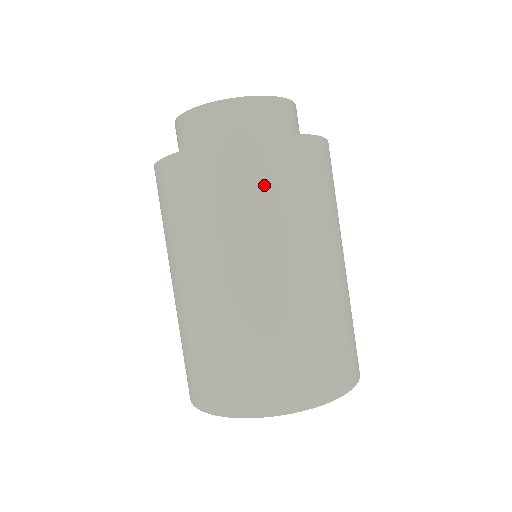
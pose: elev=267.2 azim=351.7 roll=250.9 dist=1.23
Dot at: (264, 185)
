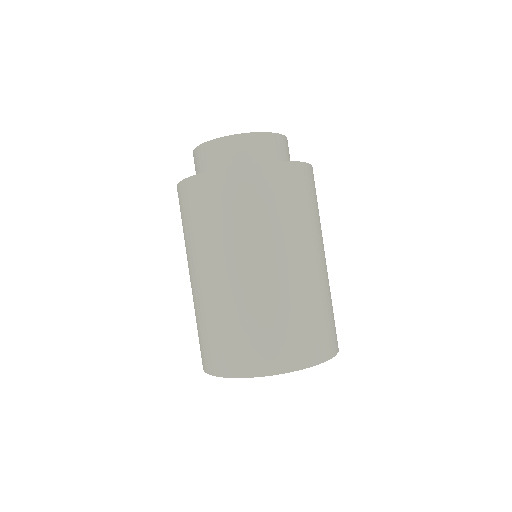
Dot at: (211, 207)
